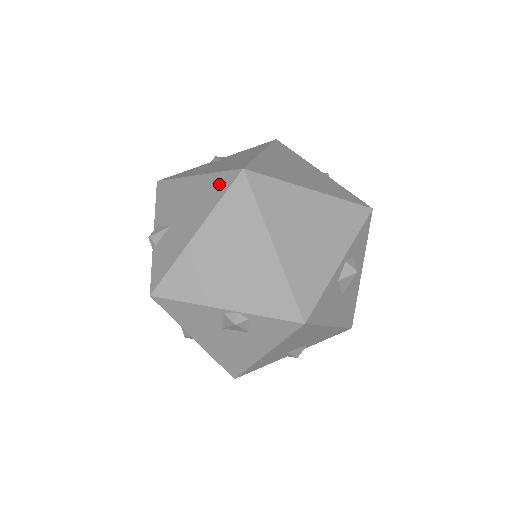
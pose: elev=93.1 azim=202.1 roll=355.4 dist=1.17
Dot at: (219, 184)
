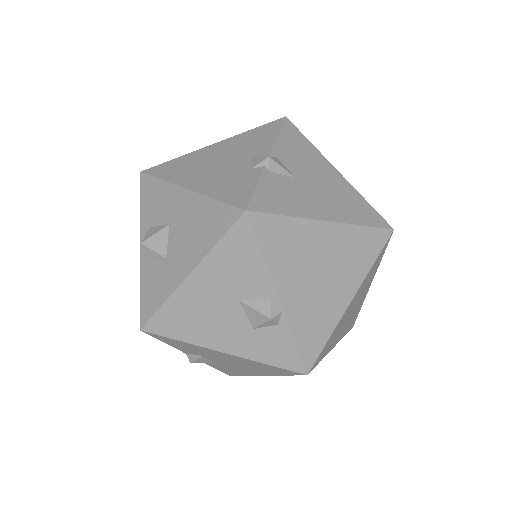
Dot at: (366, 212)
